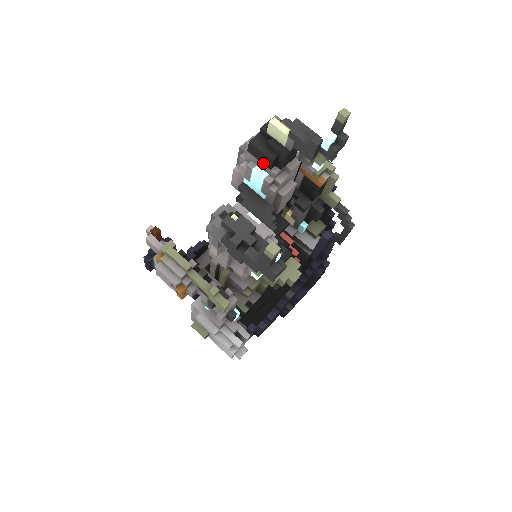
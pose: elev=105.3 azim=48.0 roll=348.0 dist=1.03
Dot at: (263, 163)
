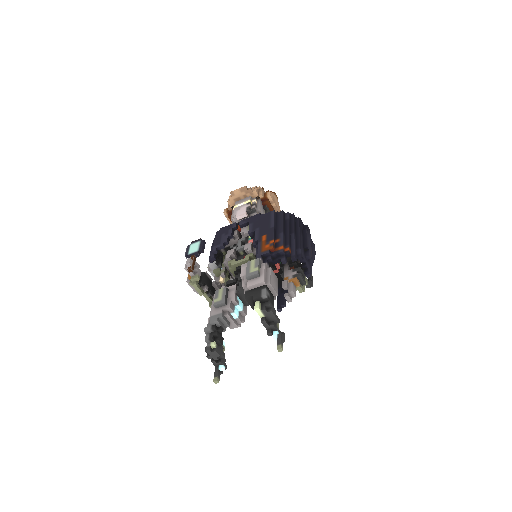
Dot at: occluded
